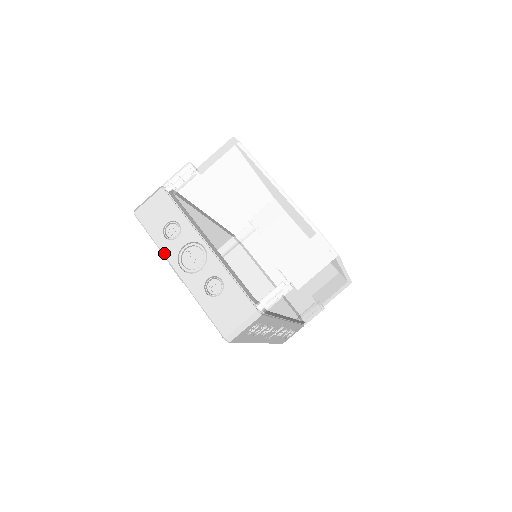
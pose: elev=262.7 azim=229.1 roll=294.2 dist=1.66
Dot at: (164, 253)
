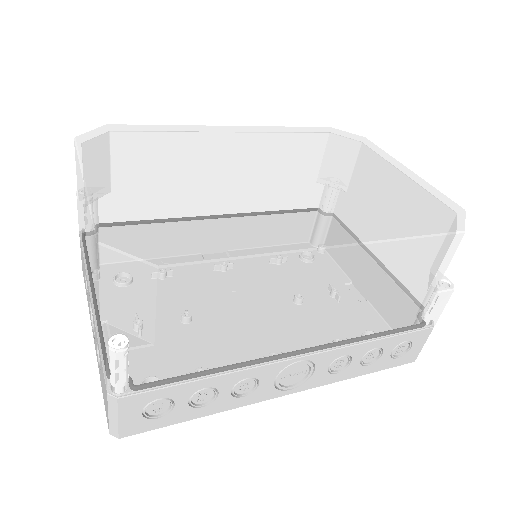
Dot at: occluded
